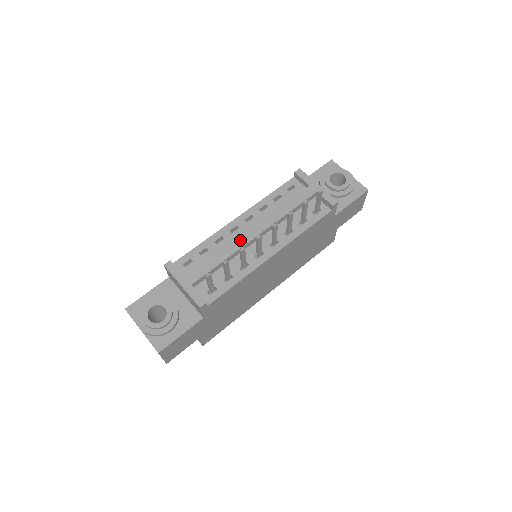
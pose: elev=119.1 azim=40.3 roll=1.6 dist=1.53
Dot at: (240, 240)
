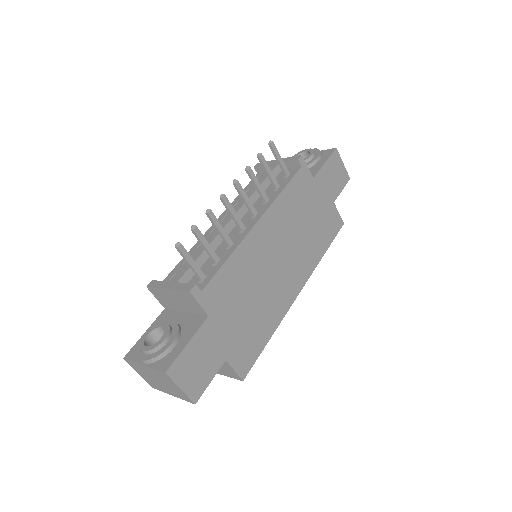
Dot at: occluded
